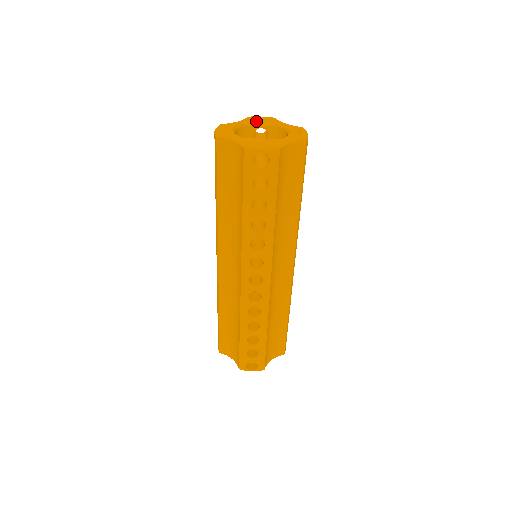
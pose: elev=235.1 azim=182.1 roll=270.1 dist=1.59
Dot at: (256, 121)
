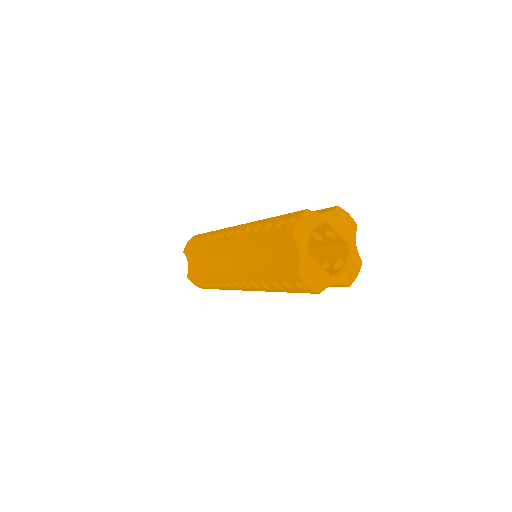
Dot at: (339, 224)
